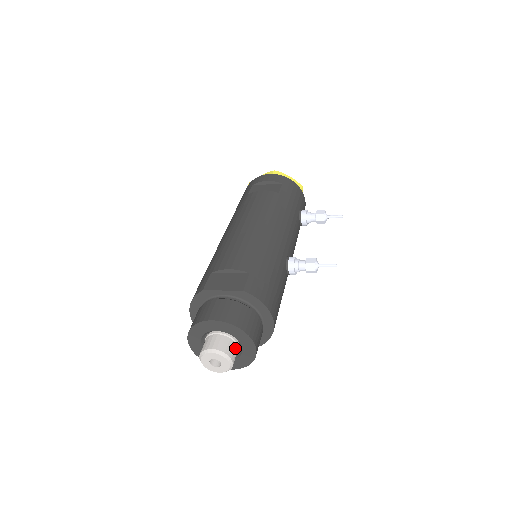
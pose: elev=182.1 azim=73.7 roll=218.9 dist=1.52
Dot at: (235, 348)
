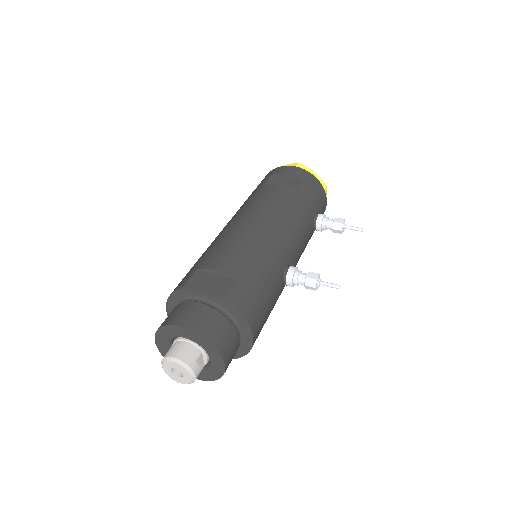
Dot at: (203, 360)
